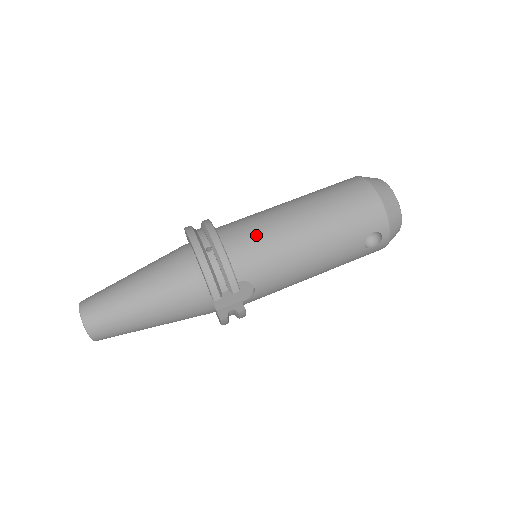
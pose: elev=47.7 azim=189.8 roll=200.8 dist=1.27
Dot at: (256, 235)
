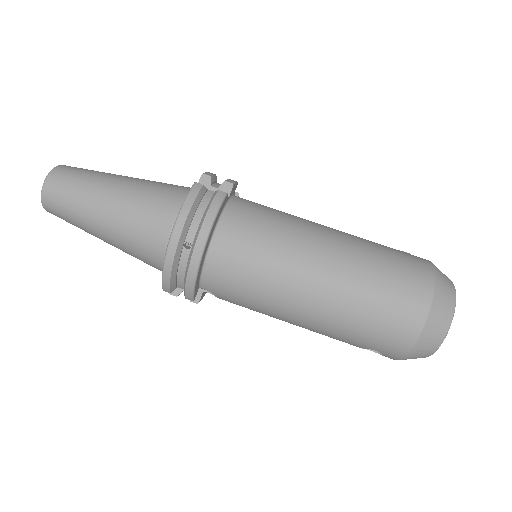
Dot at: (251, 266)
